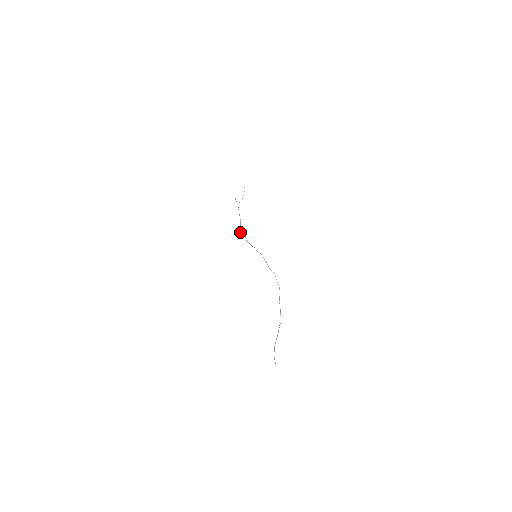
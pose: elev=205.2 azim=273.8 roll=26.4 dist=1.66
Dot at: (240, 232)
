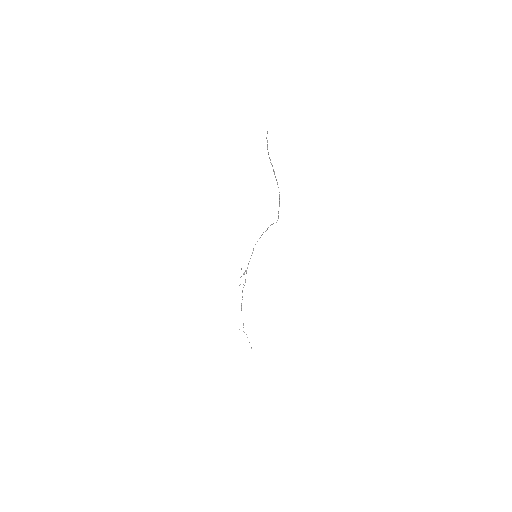
Dot at: (240, 277)
